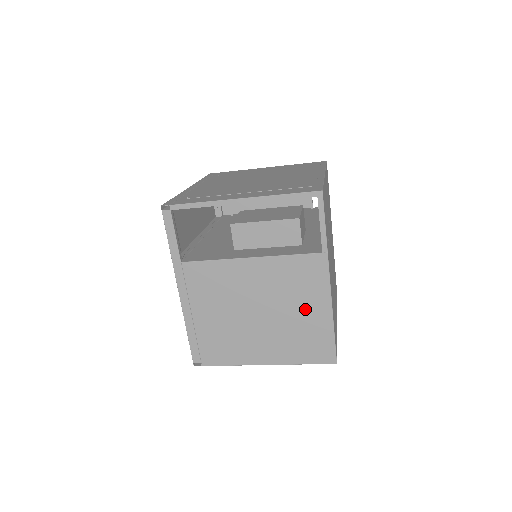
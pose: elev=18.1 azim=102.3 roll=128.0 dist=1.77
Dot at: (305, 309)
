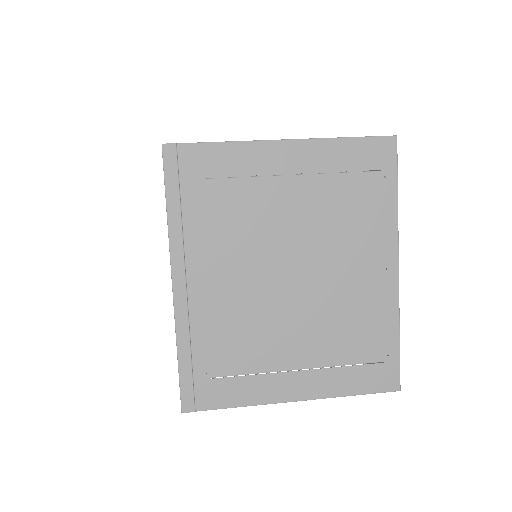
Dot at: occluded
